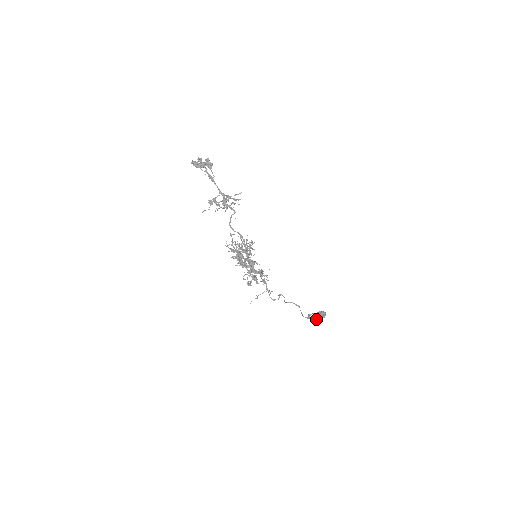
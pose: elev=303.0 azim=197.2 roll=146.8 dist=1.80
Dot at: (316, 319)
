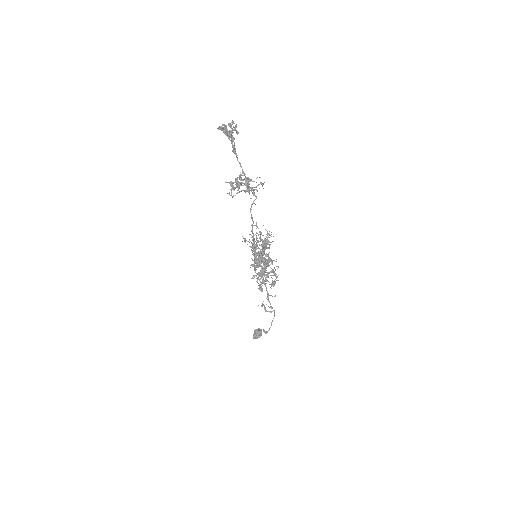
Dot at: occluded
